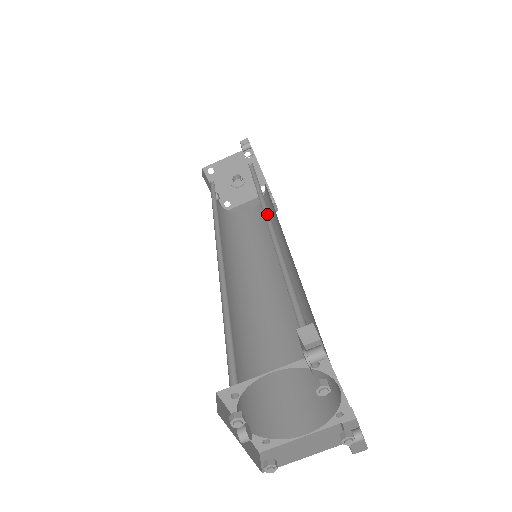
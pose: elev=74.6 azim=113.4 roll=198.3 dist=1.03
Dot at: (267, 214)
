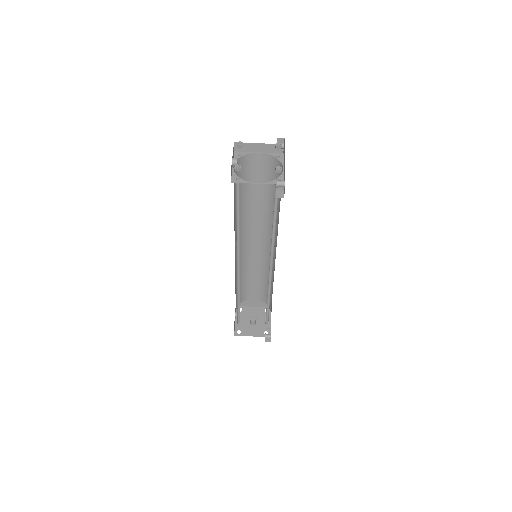
Dot at: occluded
